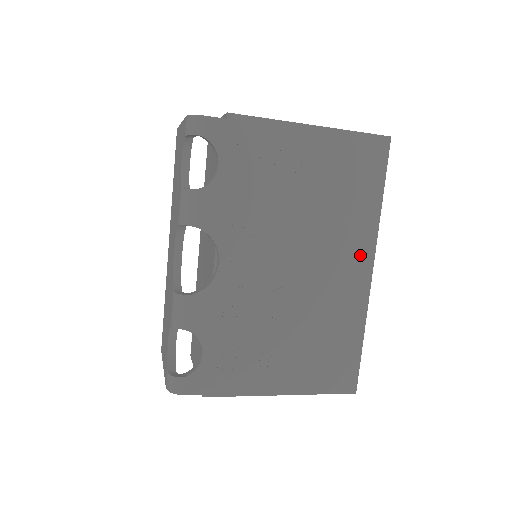
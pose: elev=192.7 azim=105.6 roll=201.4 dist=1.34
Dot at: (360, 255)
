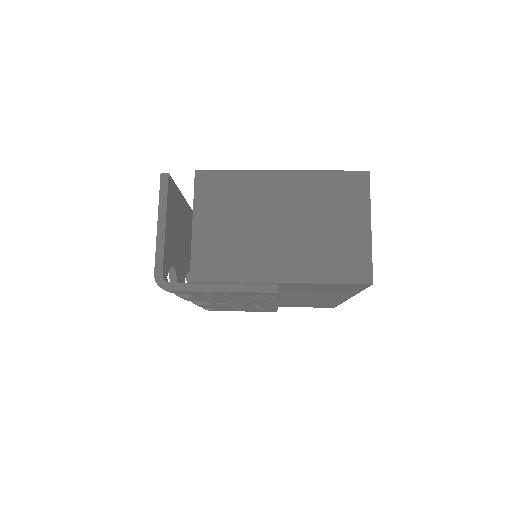
Dot at: (336, 297)
